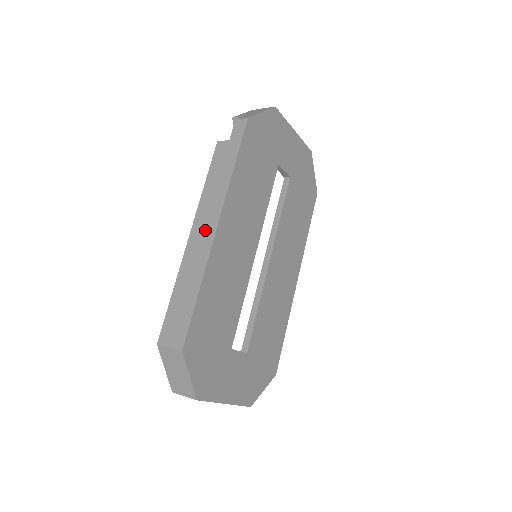
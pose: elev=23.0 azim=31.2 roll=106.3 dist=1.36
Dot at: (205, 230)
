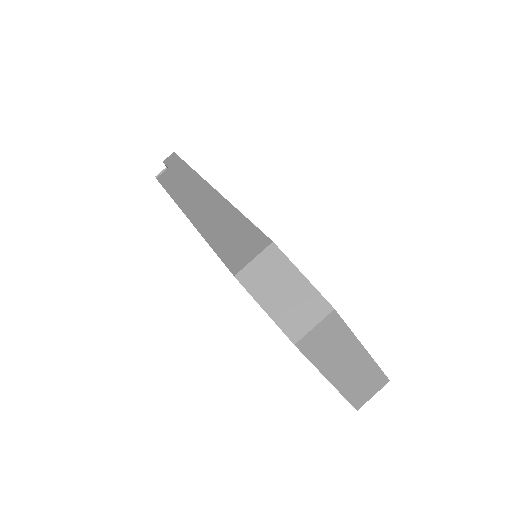
Dot at: (200, 197)
